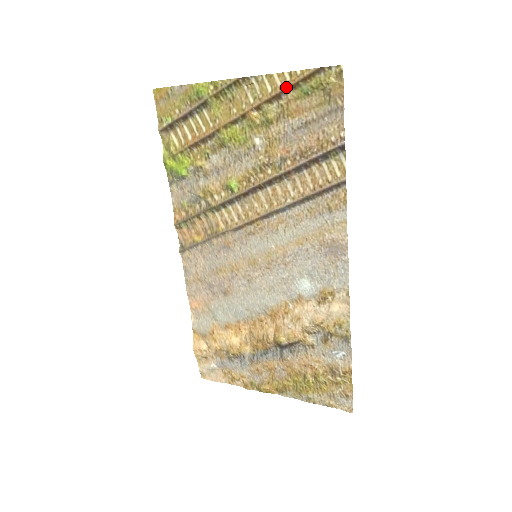
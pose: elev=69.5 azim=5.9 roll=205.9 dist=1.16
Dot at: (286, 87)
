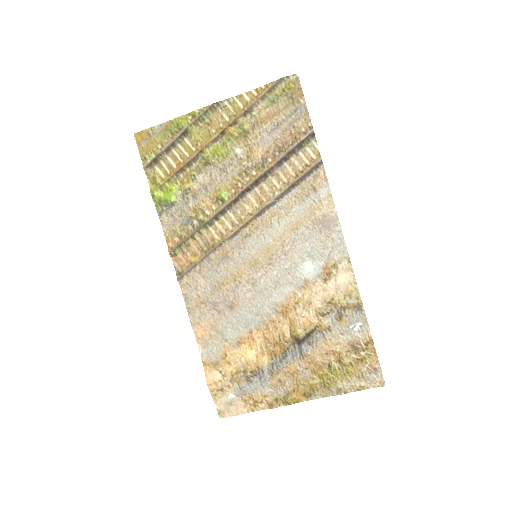
Dot at: (255, 100)
